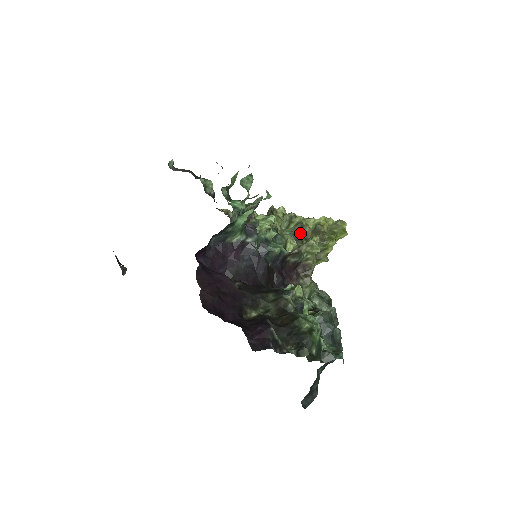
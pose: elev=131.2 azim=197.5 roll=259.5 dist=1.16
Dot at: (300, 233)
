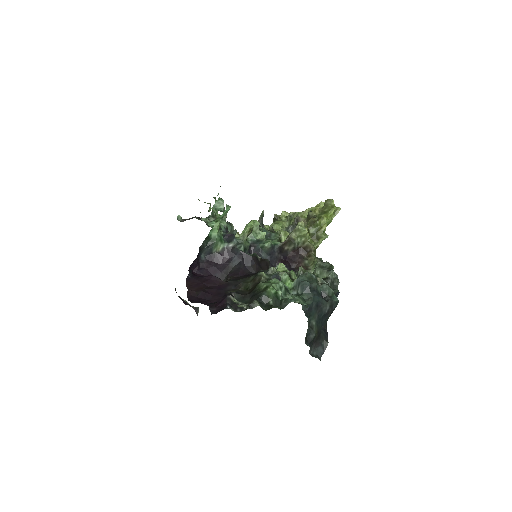
Dot at: (295, 225)
